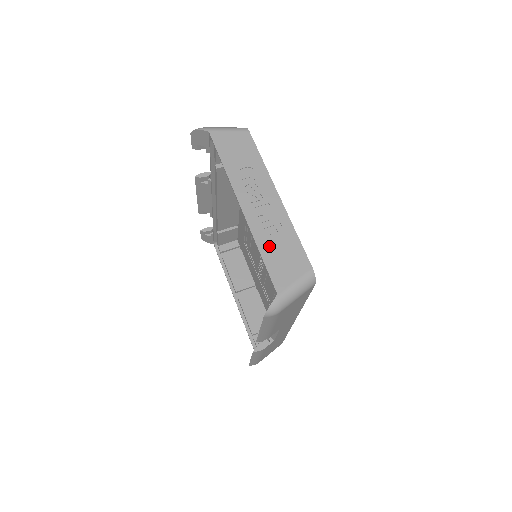
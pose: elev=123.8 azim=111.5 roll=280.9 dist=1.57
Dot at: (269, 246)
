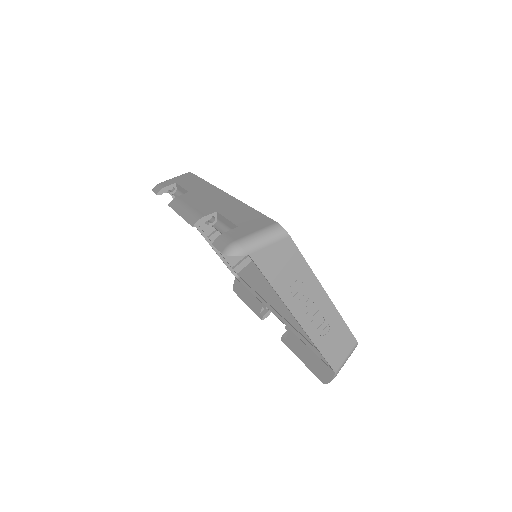
Dot at: (325, 342)
